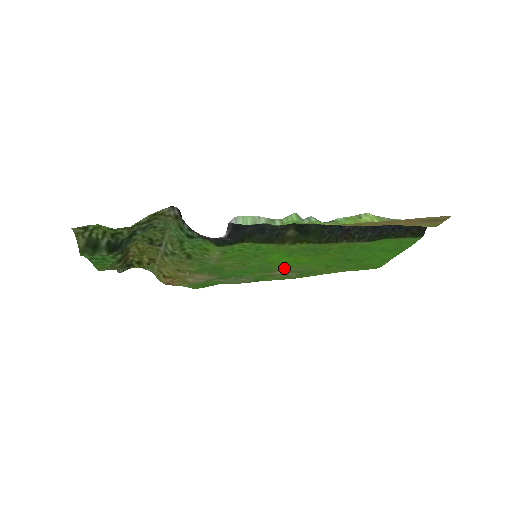
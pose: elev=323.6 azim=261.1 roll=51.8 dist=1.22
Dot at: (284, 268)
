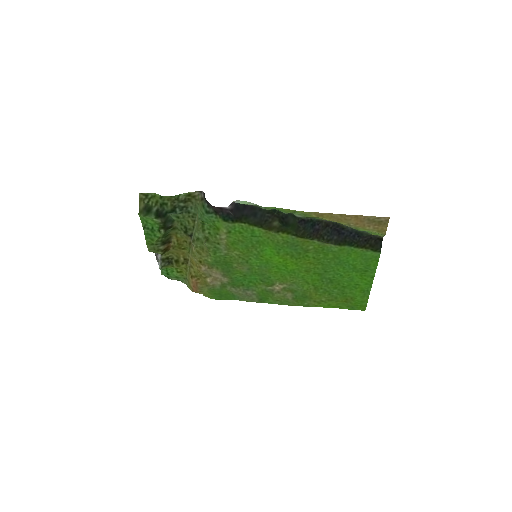
Dot at: (279, 280)
